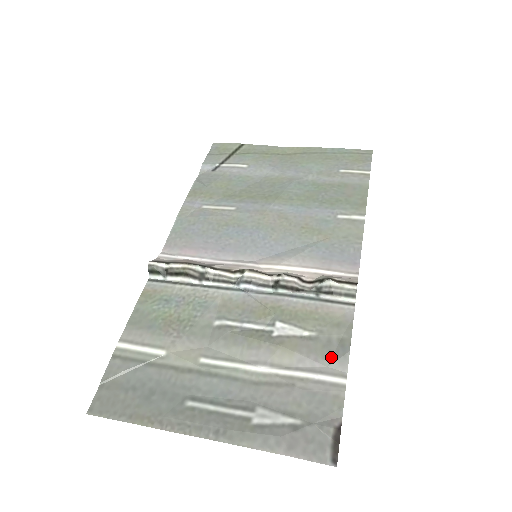
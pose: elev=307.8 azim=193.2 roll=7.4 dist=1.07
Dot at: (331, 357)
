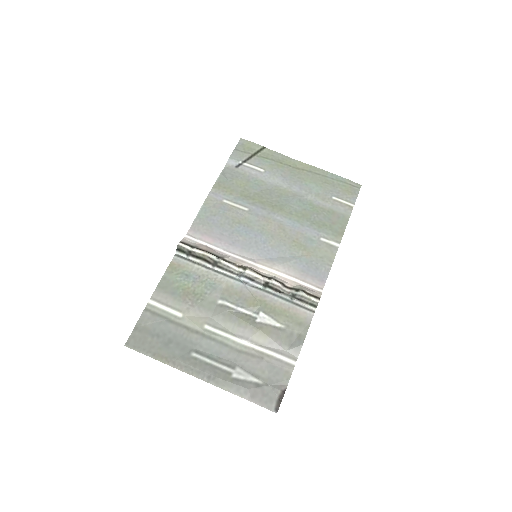
Dot at: (290, 345)
